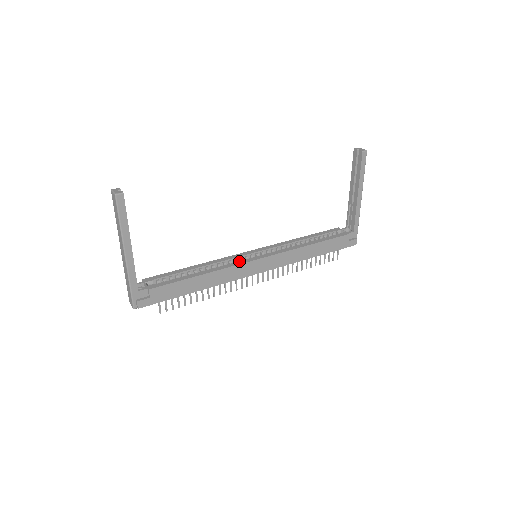
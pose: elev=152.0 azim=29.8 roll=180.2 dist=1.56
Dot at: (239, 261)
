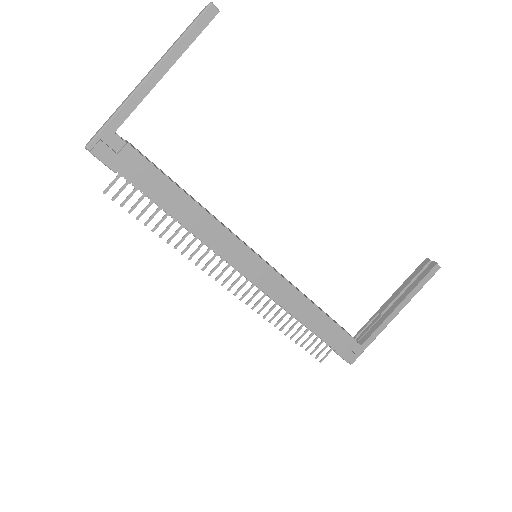
Dot at: occluded
